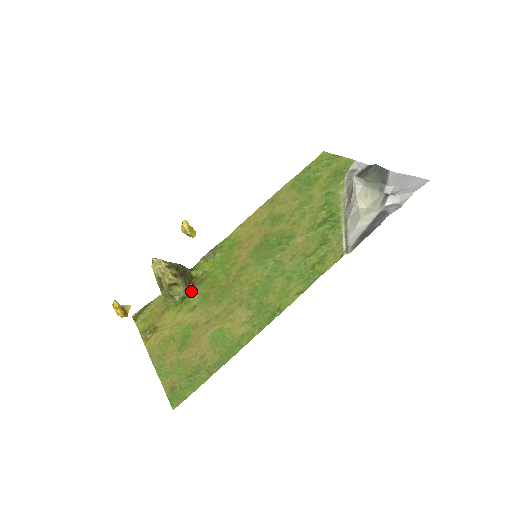
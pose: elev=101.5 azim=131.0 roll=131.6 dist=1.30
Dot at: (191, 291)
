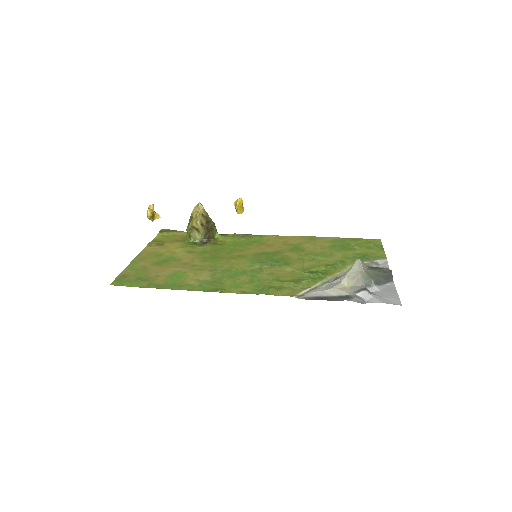
Dot at: (203, 244)
